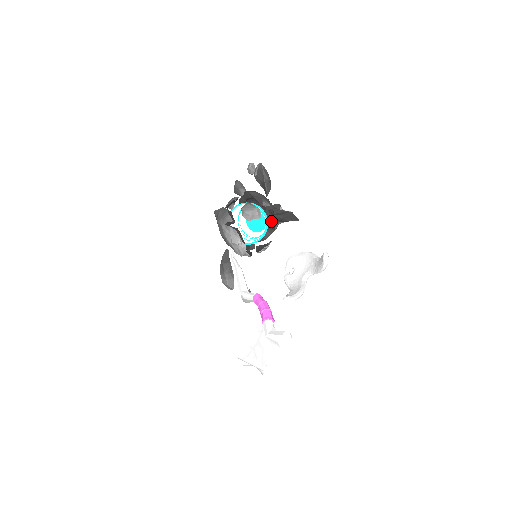
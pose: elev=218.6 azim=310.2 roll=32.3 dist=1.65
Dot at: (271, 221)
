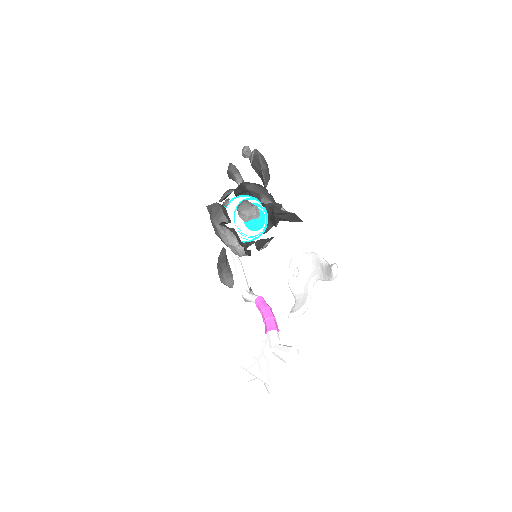
Dot at: (271, 213)
